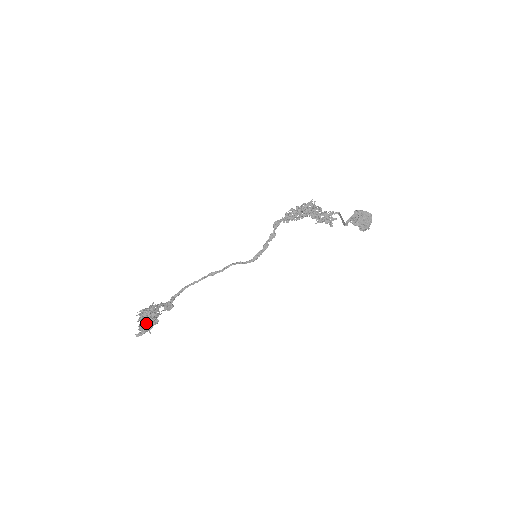
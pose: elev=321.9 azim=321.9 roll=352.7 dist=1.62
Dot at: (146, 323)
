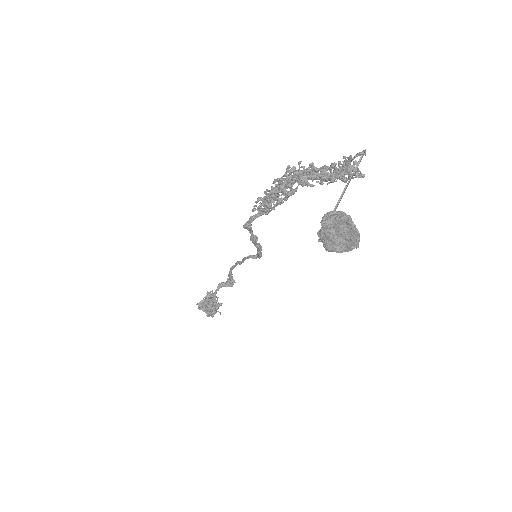
Dot at: (207, 312)
